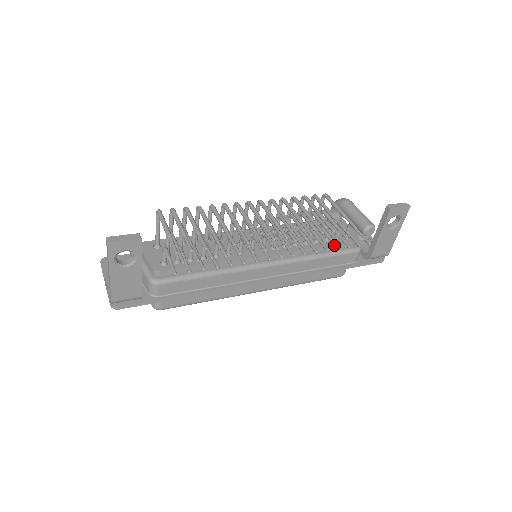
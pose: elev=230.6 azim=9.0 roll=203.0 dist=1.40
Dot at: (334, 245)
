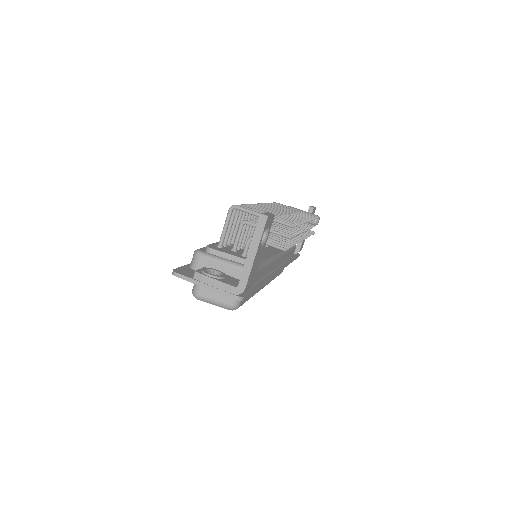
Dot at: occluded
